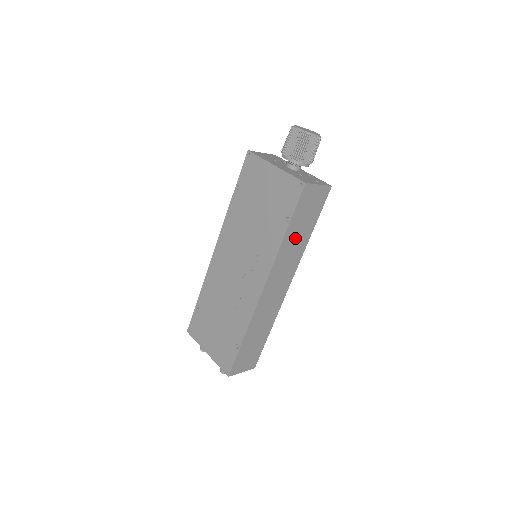
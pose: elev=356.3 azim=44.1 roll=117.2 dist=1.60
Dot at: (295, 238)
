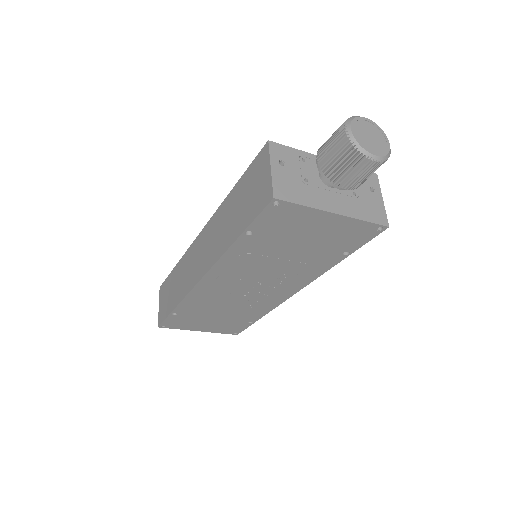
Dot at: occluded
